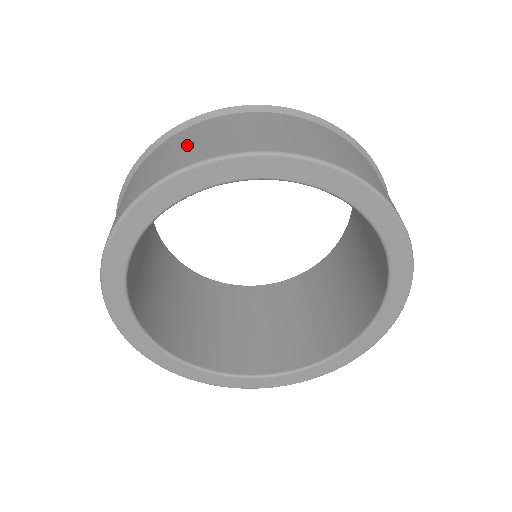
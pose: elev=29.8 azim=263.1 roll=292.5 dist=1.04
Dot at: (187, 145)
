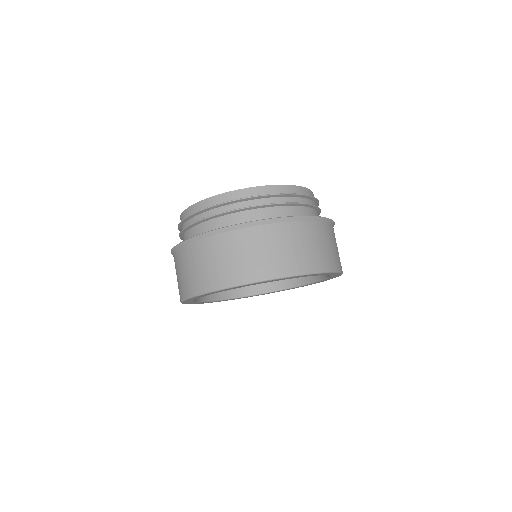
Dot at: (309, 247)
